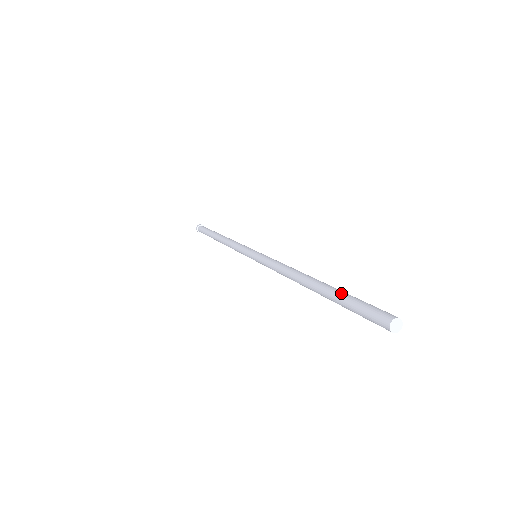
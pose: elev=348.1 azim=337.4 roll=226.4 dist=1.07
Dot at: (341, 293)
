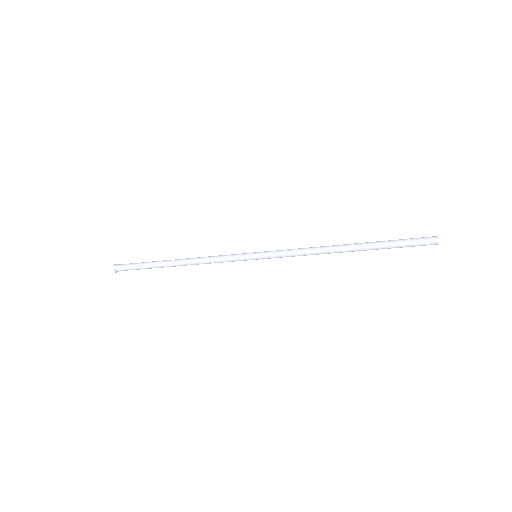
Dot at: occluded
